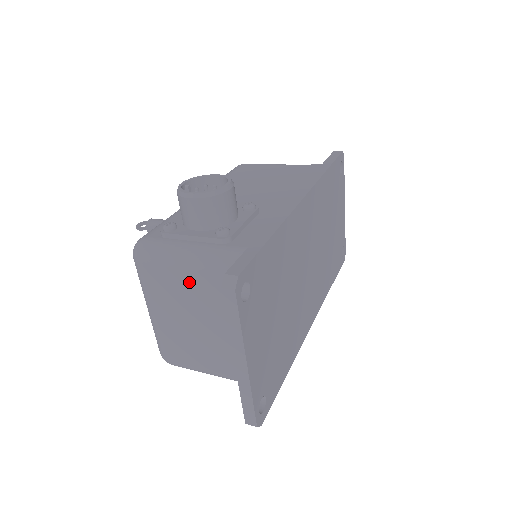
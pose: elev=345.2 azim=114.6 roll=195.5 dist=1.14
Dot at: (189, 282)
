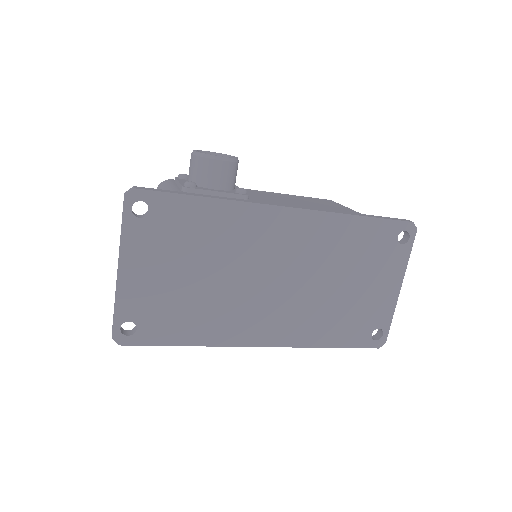
Dot at: occluded
